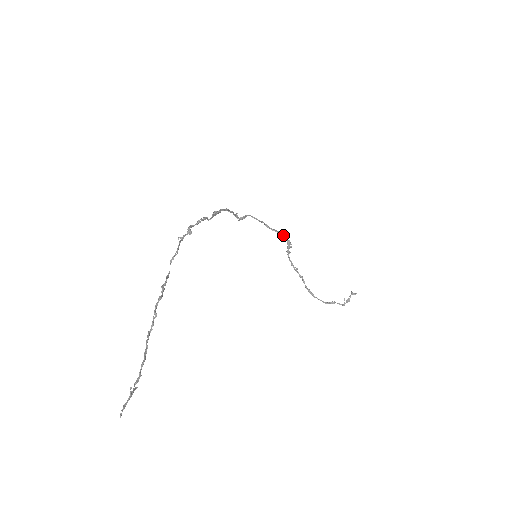
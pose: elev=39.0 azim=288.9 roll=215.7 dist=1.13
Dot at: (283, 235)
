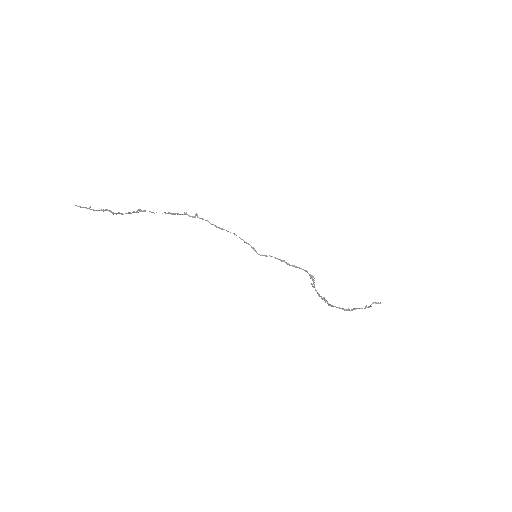
Dot at: occluded
